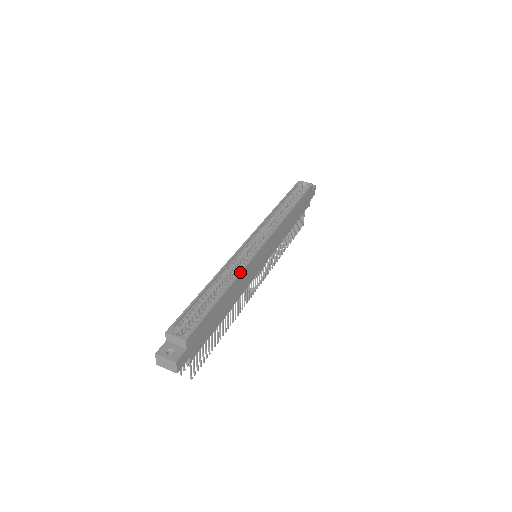
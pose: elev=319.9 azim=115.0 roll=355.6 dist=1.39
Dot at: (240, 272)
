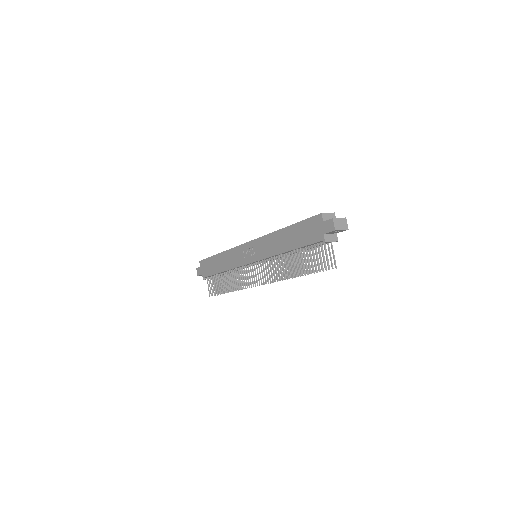
Dot at: occluded
